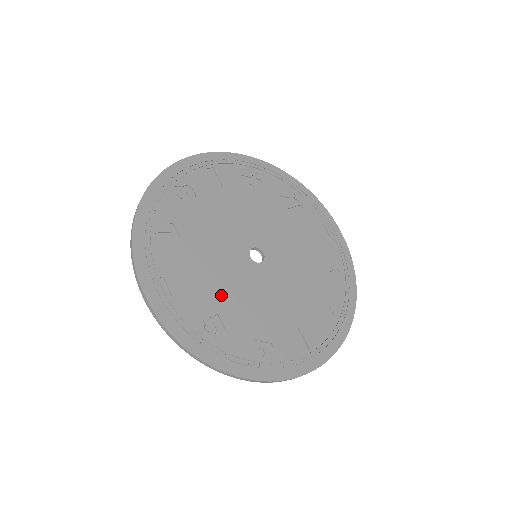
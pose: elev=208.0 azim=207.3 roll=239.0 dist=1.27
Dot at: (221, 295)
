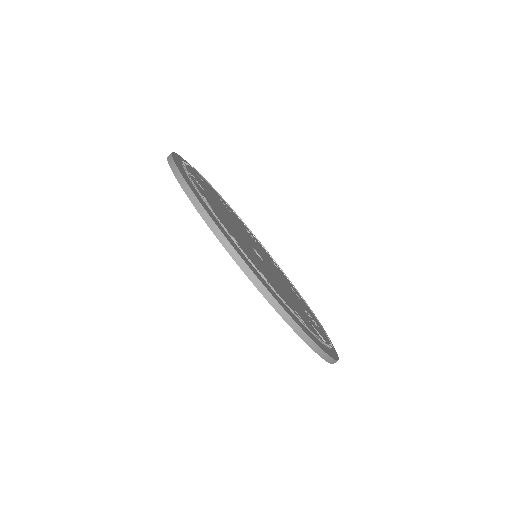
Dot at: (217, 204)
